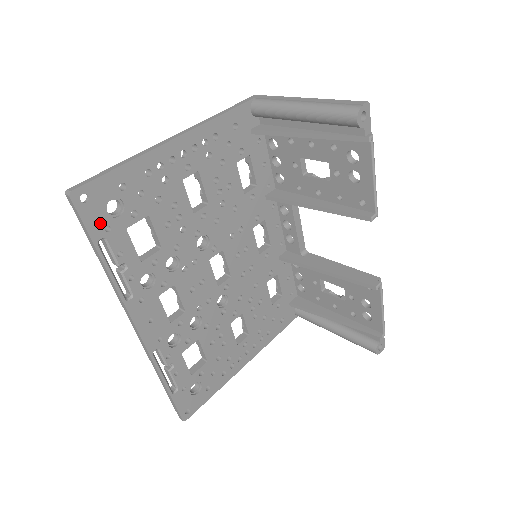
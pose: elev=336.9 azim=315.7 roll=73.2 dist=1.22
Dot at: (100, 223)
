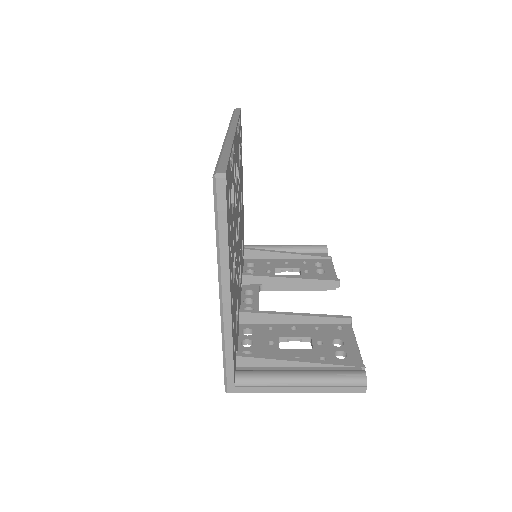
Dot at: (240, 123)
